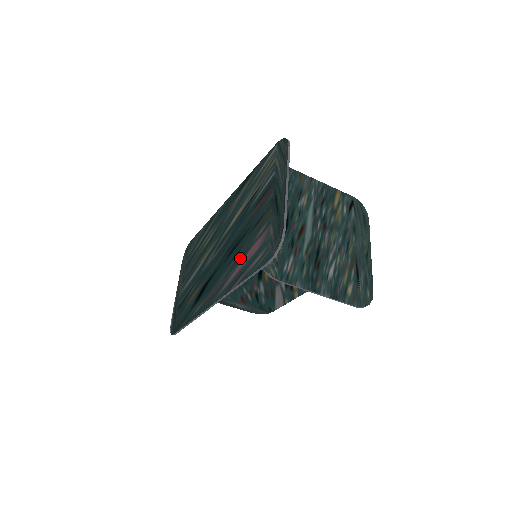
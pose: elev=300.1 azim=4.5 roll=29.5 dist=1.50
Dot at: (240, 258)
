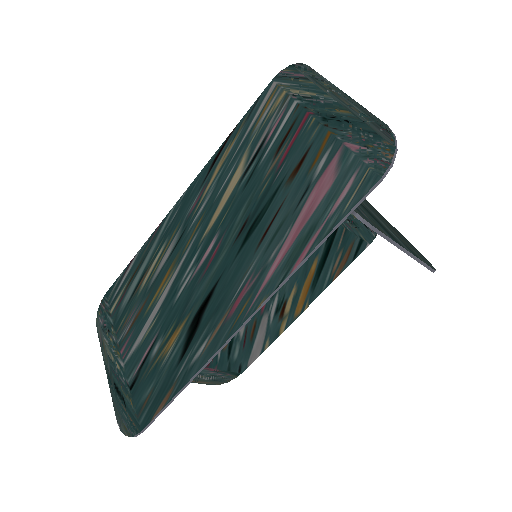
Dot at: (286, 222)
